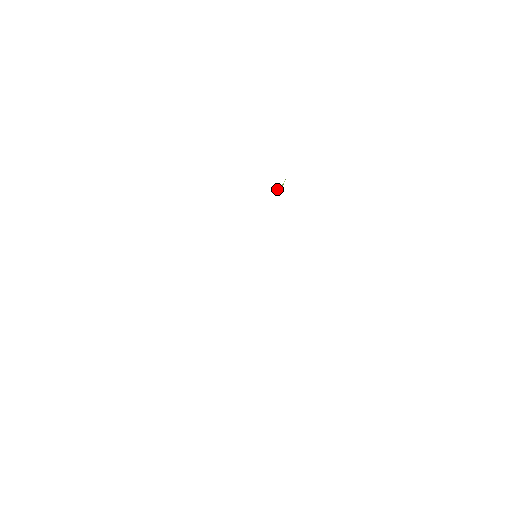
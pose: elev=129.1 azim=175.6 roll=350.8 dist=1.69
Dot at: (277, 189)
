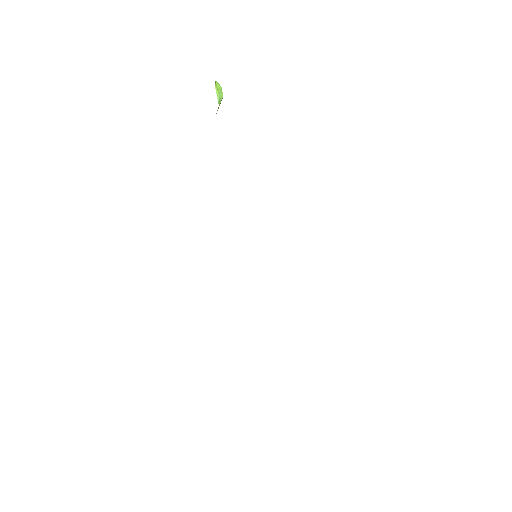
Dot at: occluded
